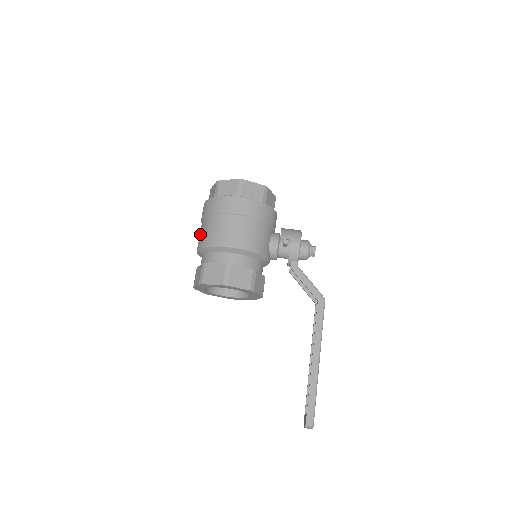
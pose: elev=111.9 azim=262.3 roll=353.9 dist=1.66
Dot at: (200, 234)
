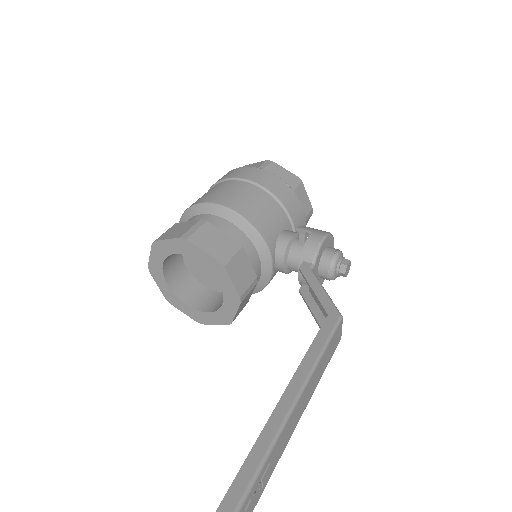
Dot at: occluded
